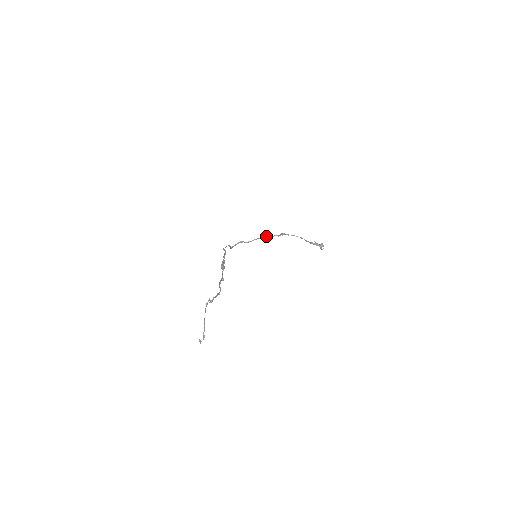
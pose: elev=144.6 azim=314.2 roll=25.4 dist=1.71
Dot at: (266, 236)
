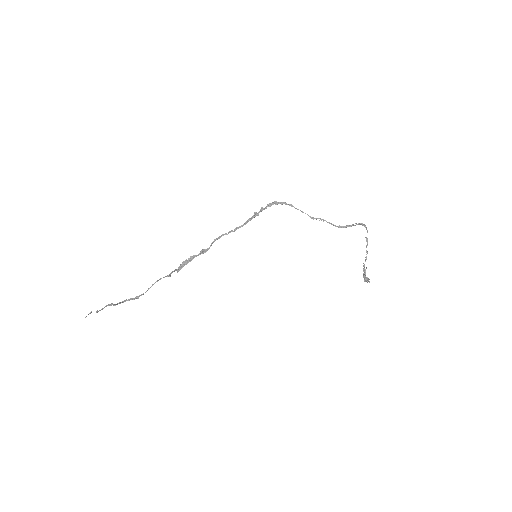
Dot at: (328, 222)
